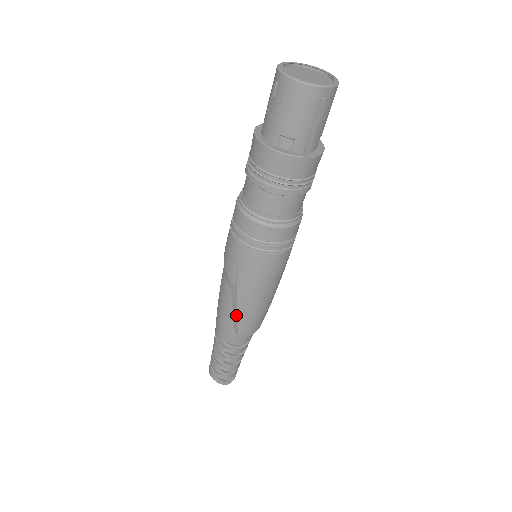
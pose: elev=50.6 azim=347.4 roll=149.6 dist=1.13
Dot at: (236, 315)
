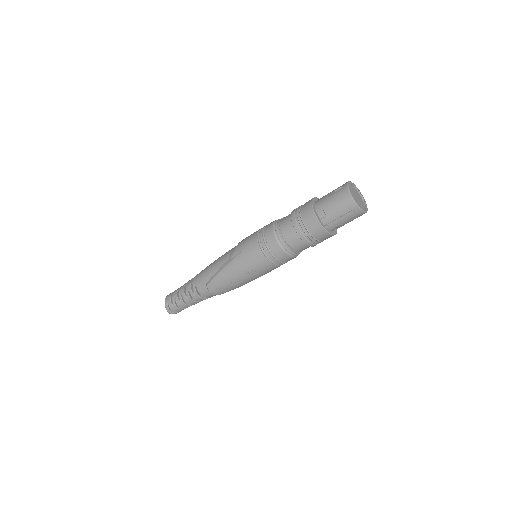
Dot at: (217, 274)
